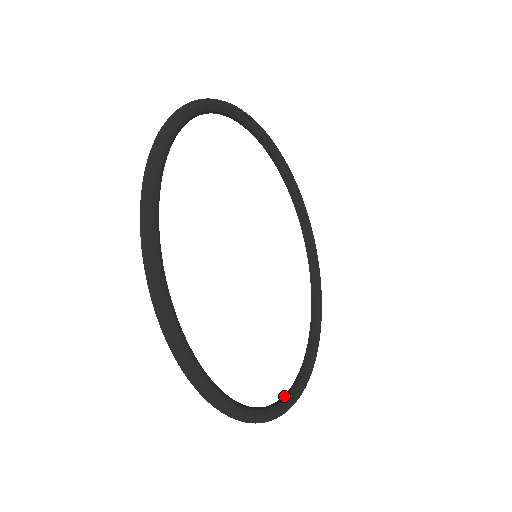
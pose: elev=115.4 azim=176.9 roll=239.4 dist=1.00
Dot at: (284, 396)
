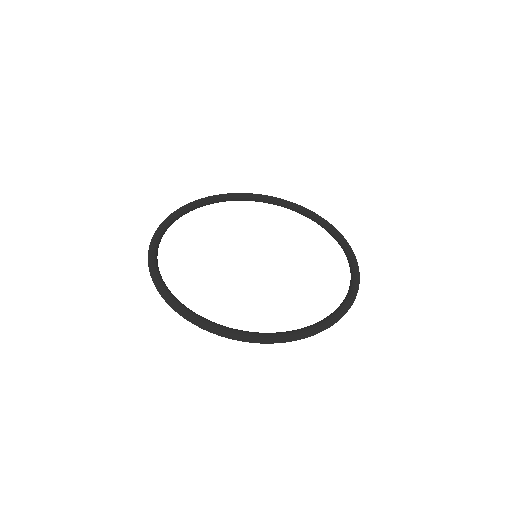
Dot at: (210, 321)
